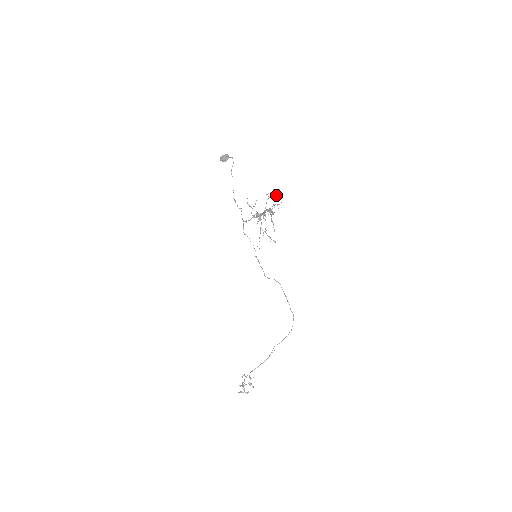
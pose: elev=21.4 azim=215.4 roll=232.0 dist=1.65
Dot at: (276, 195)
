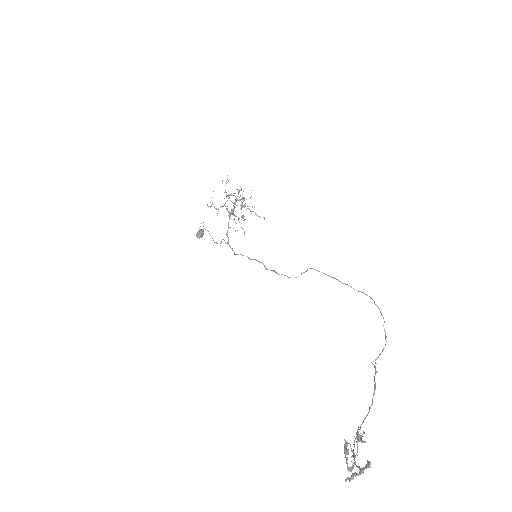
Dot at: (241, 190)
